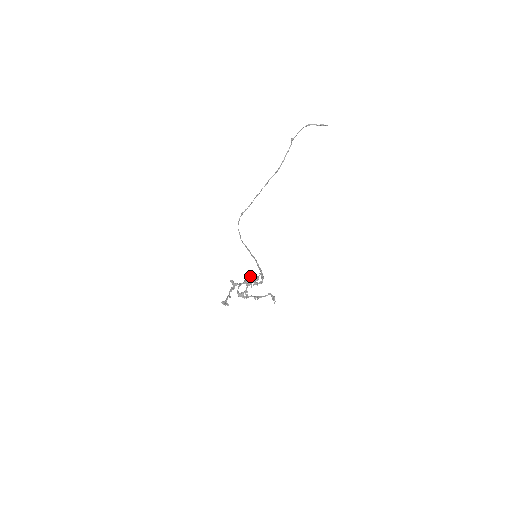
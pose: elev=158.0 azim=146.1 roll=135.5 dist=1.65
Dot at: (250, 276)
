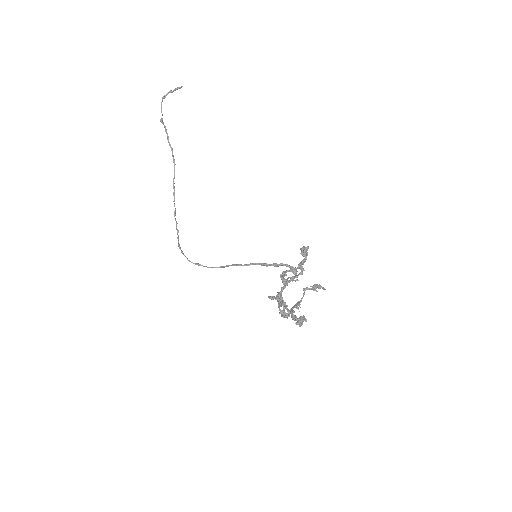
Dot at: (301, 254)
